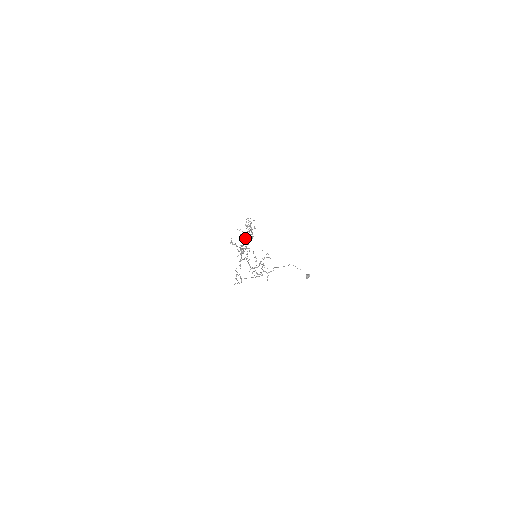
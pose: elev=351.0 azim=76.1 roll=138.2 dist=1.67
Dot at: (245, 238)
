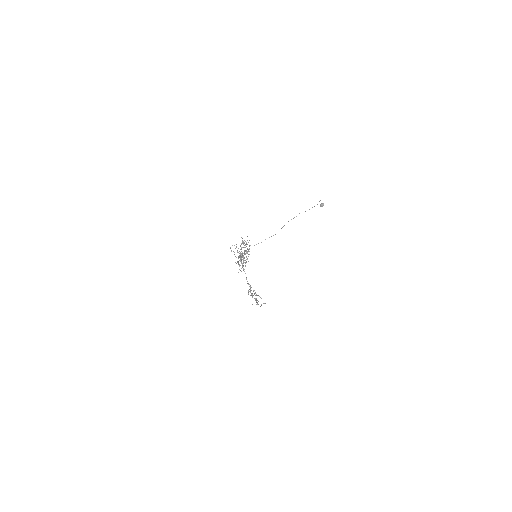
Dot at: (242, 254)
